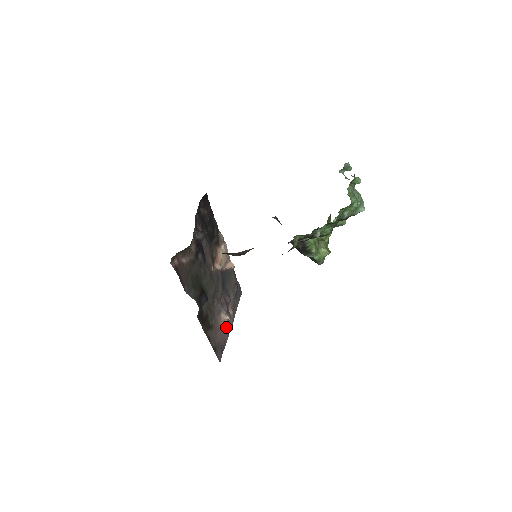
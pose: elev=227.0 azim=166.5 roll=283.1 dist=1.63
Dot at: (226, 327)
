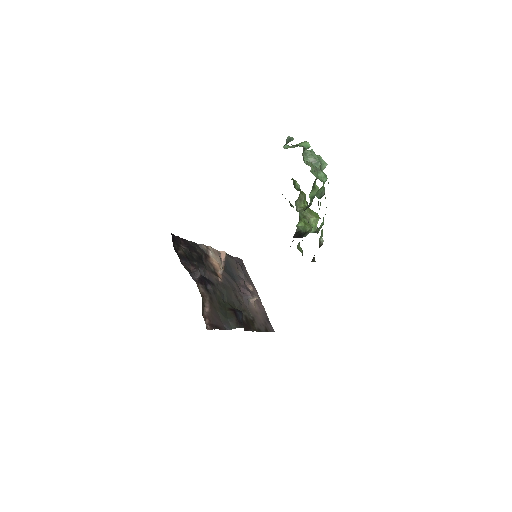
Dot at: (257, 302)
